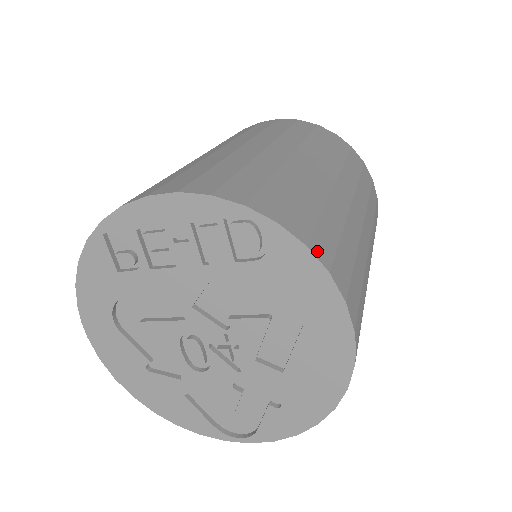
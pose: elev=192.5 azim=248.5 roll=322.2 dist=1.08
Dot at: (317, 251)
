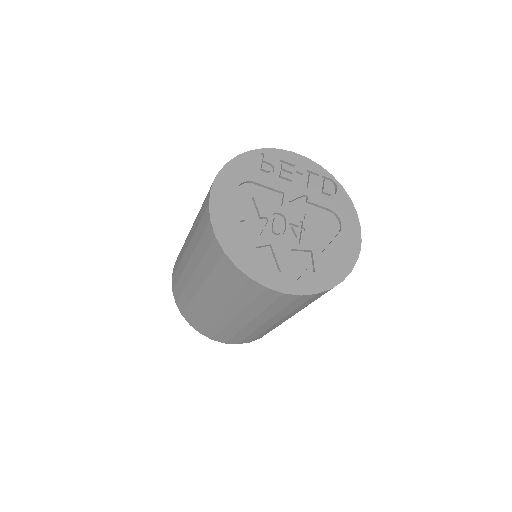
Dot at: occluded
